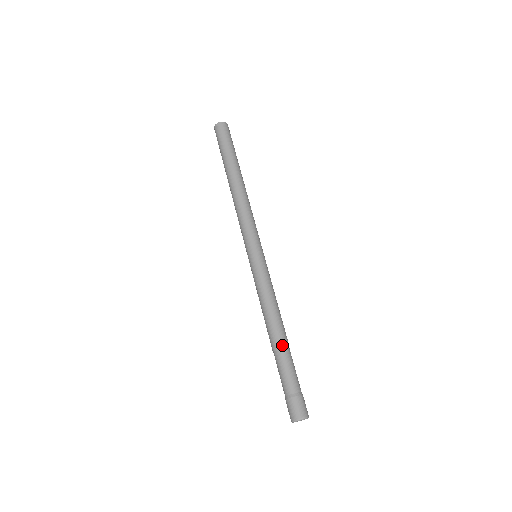
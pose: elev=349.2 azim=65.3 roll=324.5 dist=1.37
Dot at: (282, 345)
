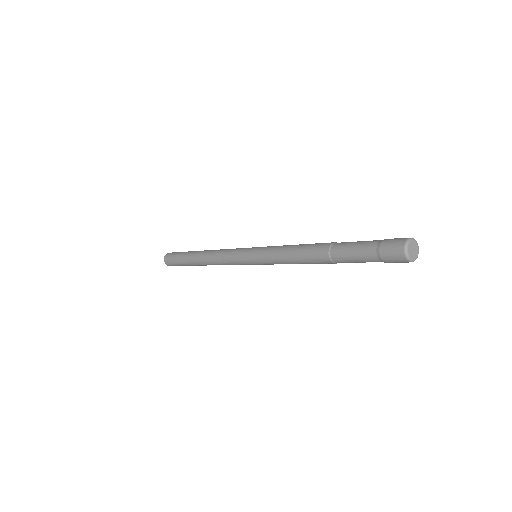
Dot at: (333, 242)
